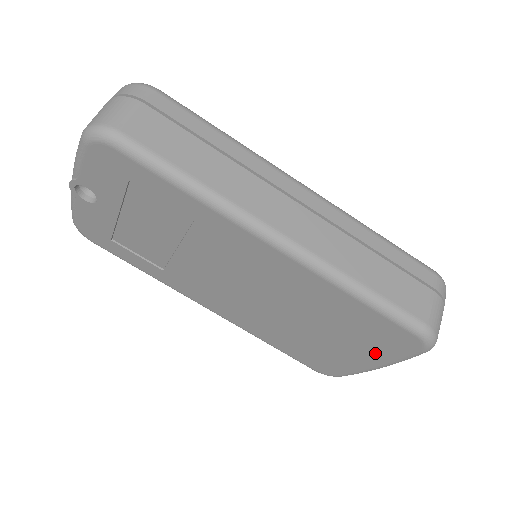
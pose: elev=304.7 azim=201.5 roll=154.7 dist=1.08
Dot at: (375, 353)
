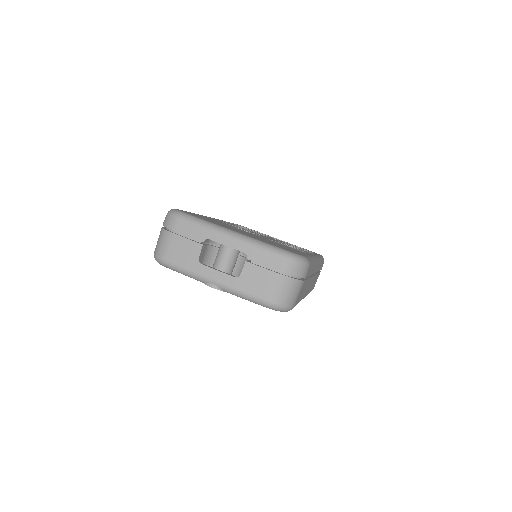
Dot at: occluded
